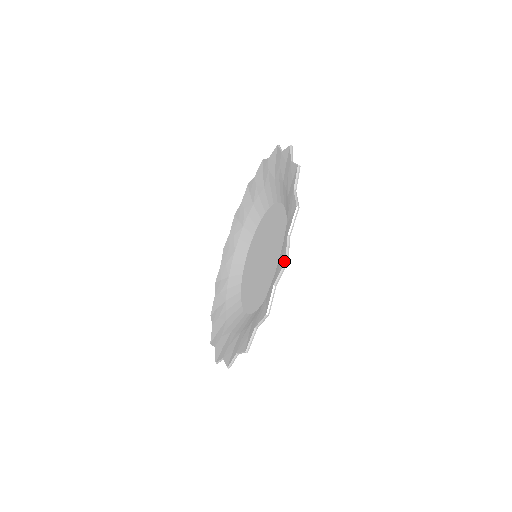
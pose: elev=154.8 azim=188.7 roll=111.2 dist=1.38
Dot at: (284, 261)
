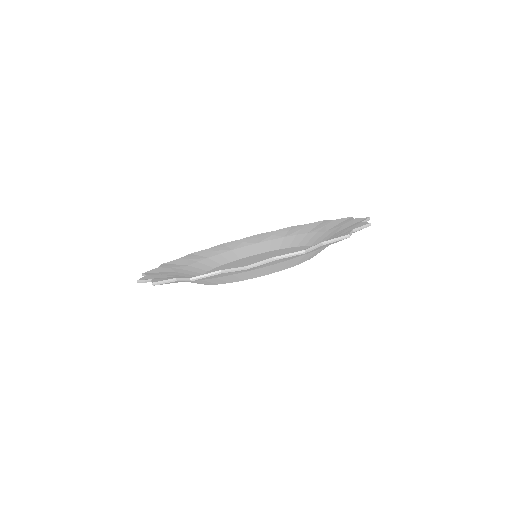
Dot at: (303, 250)
